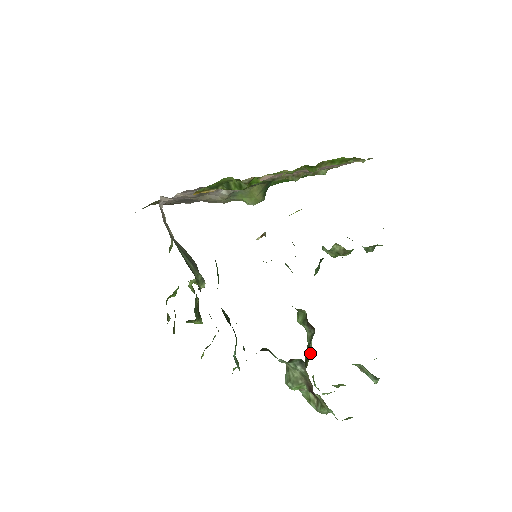
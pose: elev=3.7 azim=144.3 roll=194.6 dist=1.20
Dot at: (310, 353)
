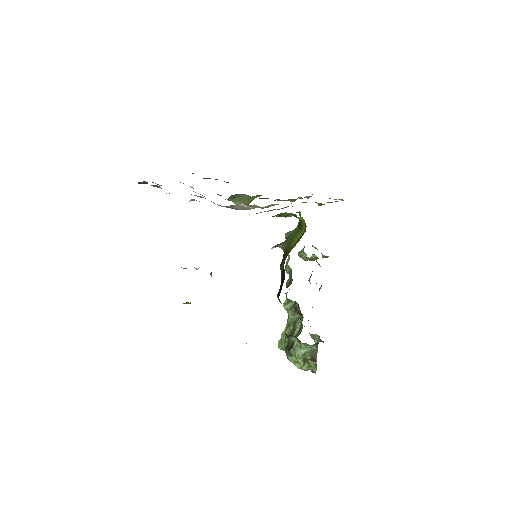
Dot at: (297, 331)
